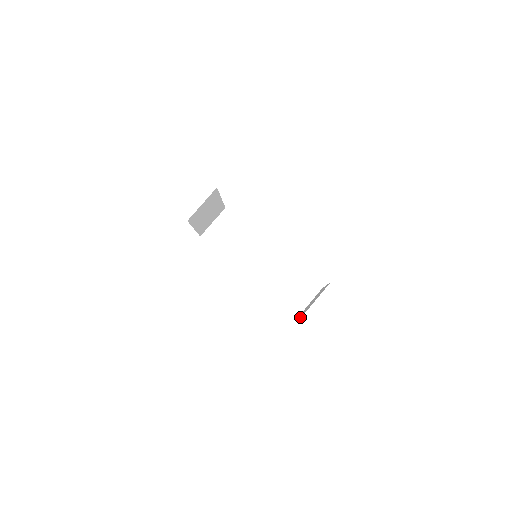
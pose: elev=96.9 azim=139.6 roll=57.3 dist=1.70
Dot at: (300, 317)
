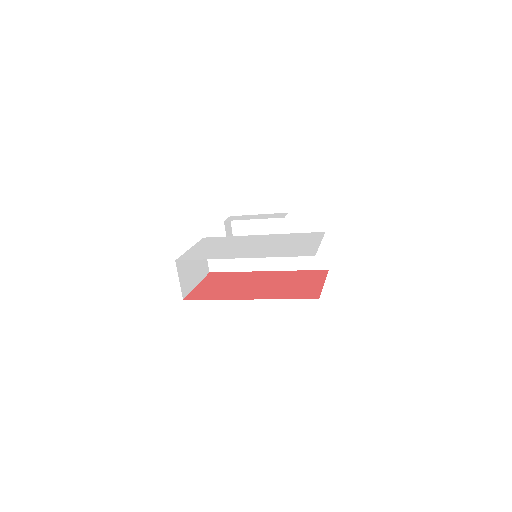
Dot at: occluded
